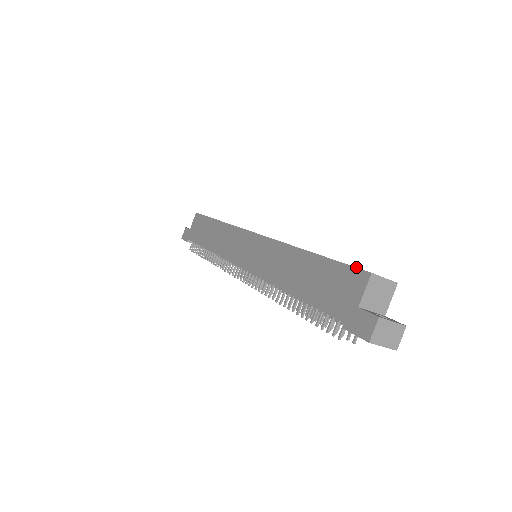
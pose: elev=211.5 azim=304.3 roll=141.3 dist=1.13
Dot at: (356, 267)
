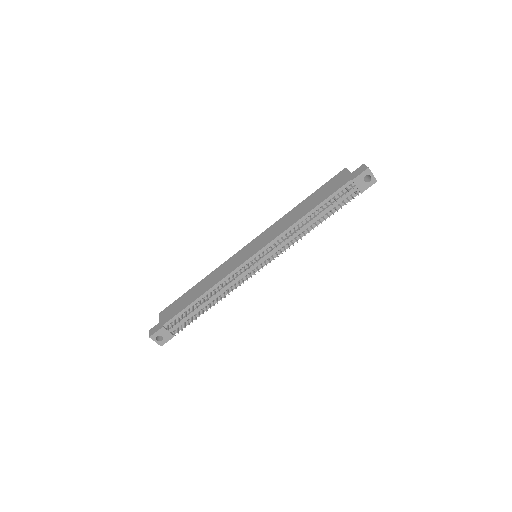
Dot at: occluded
